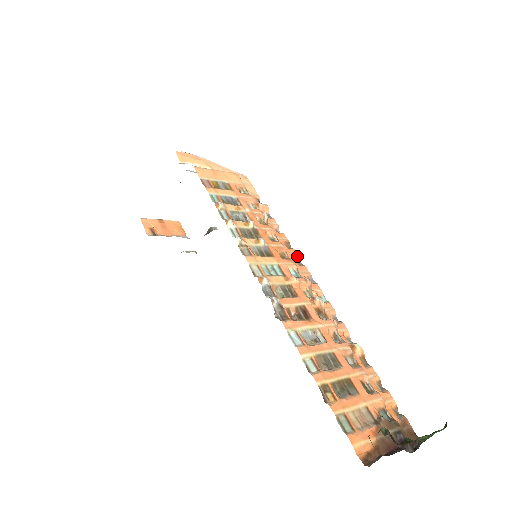
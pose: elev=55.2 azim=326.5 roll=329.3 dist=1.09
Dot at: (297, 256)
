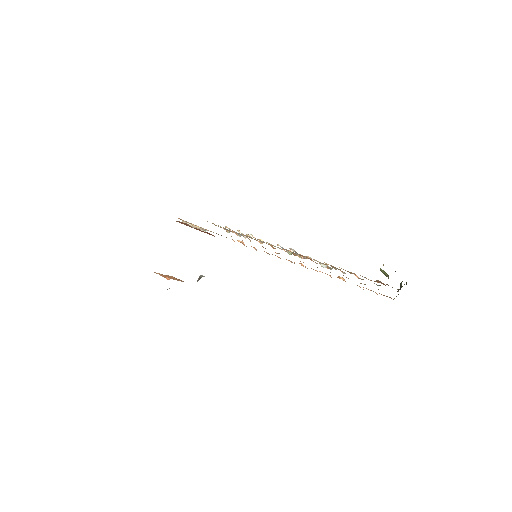
Dot at: occluded
